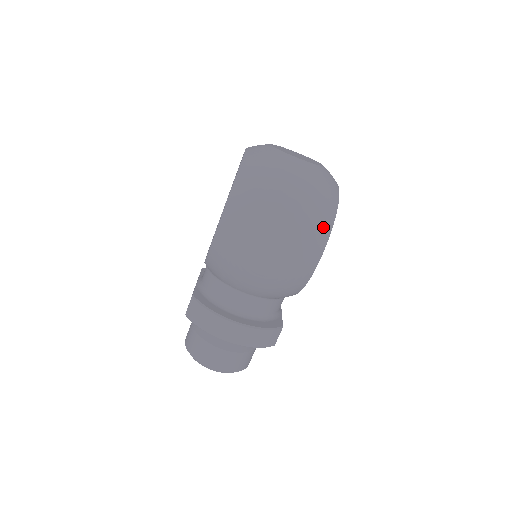
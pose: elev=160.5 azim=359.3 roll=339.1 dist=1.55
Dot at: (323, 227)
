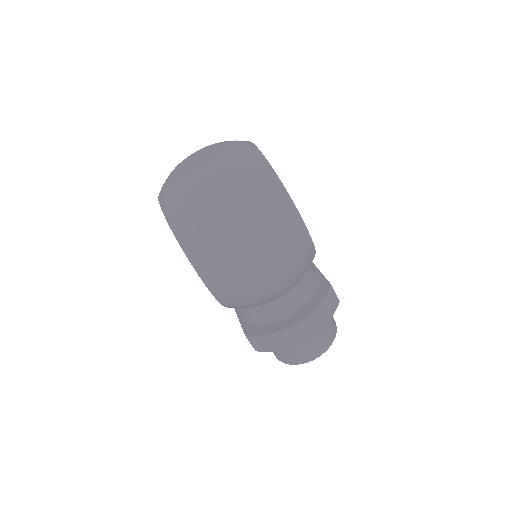
Dot at: (279, 201)
